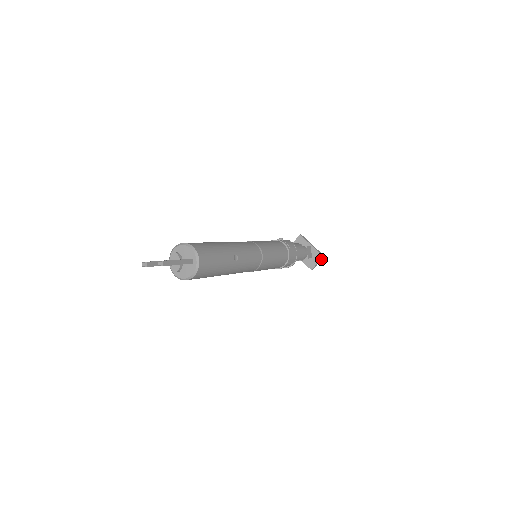
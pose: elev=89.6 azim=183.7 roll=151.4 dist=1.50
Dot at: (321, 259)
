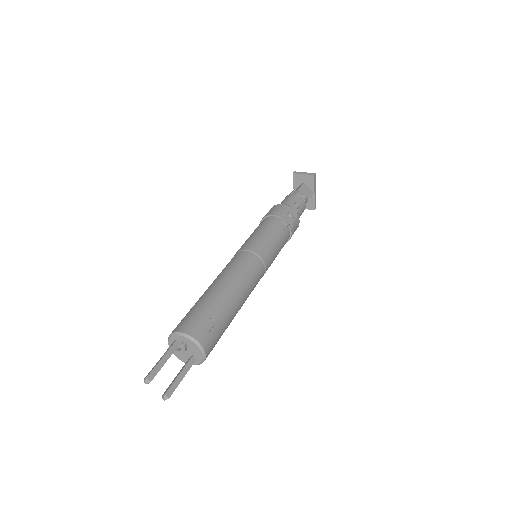
Dot at: (311, 207)
